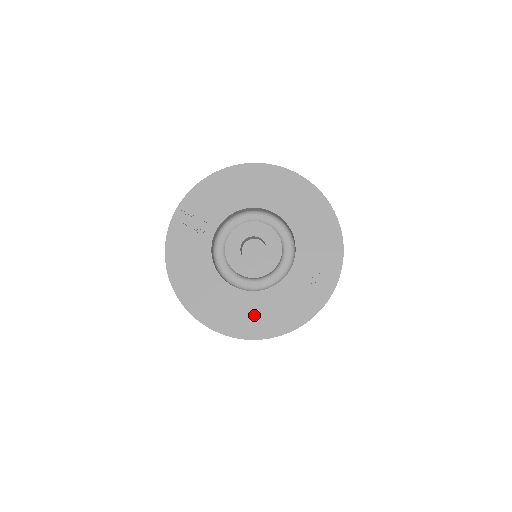
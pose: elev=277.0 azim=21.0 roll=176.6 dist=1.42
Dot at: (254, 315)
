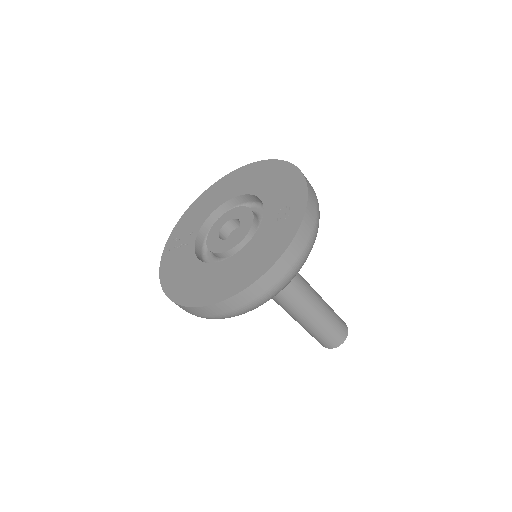
Dot at: (238, 272)
